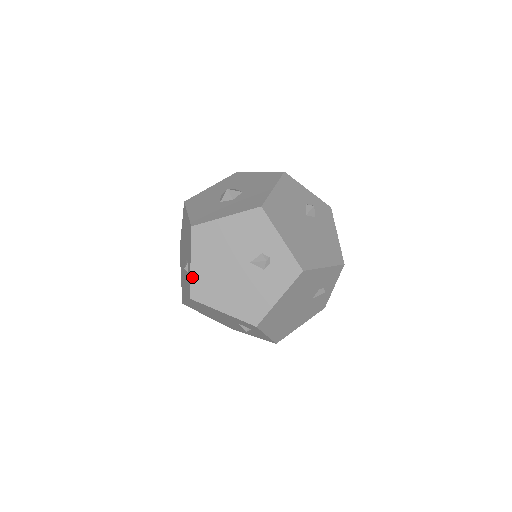
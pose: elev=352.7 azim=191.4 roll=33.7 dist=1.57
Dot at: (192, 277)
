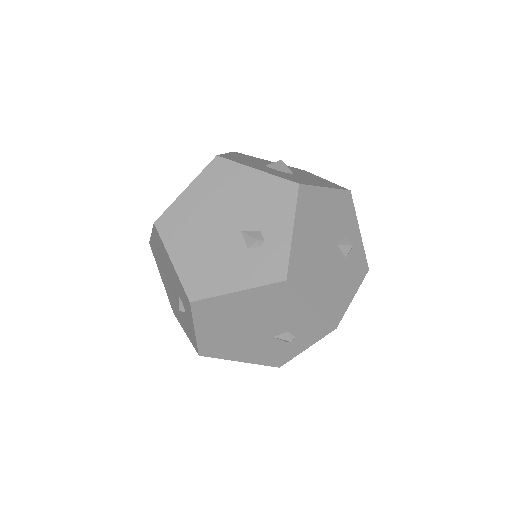
Dot at: (174, 204)
